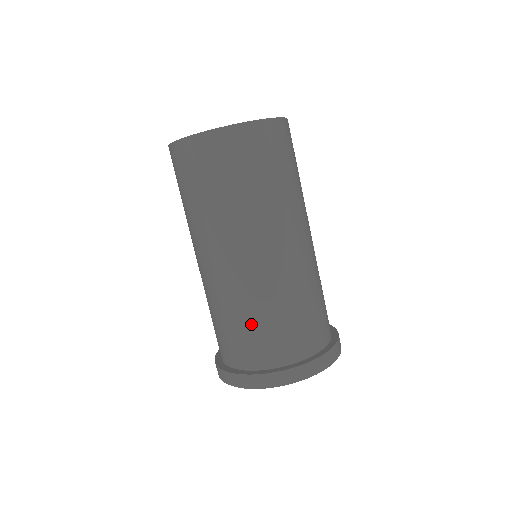
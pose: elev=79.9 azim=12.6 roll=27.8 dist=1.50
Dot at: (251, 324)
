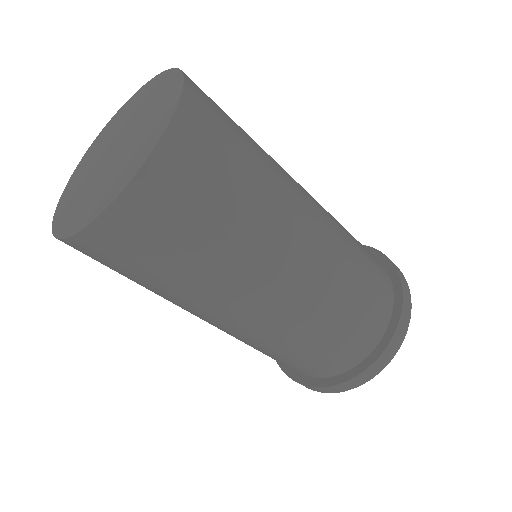
Dot at: occluded
